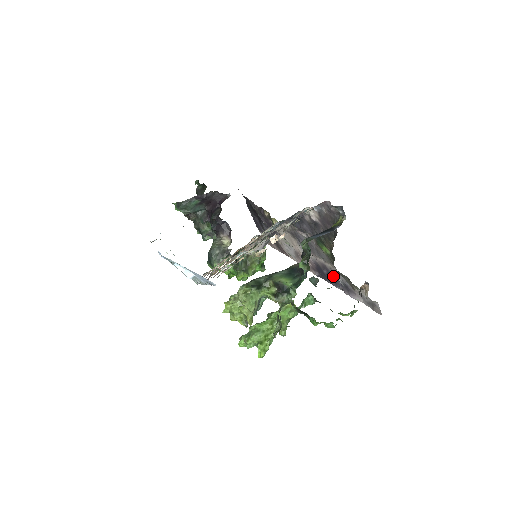
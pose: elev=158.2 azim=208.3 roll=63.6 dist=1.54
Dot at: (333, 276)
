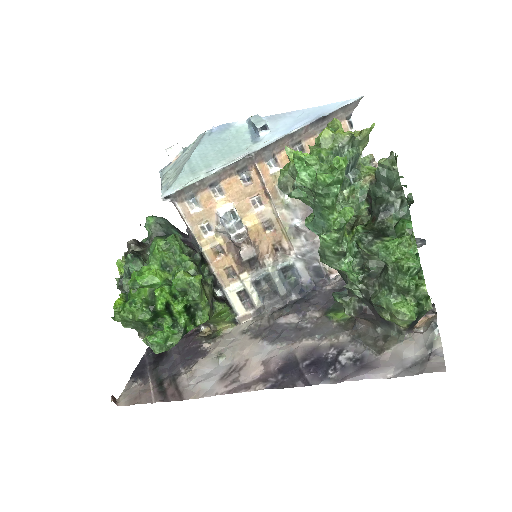
Dot at: (328, 359)
